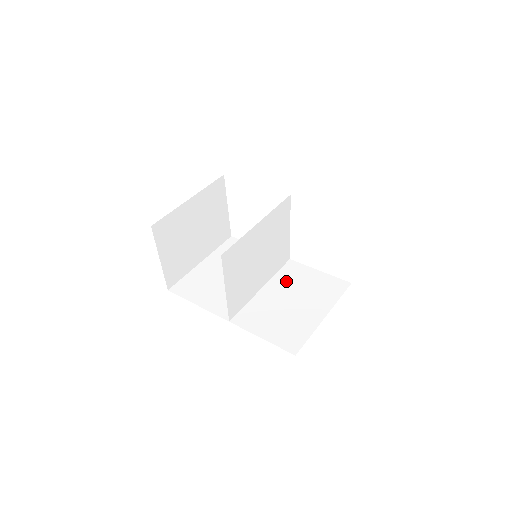
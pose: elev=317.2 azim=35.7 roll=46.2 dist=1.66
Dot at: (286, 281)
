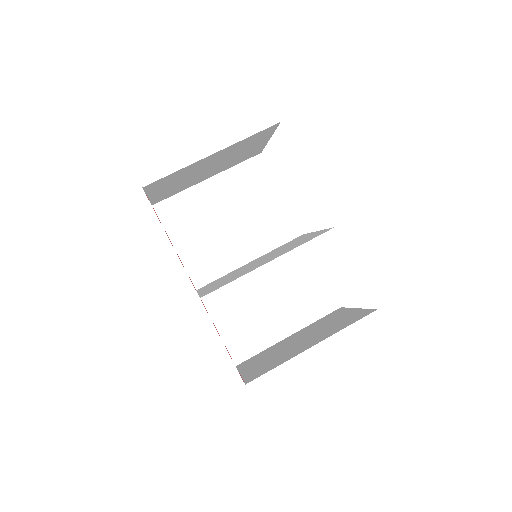
Dot at: (280, 266)
